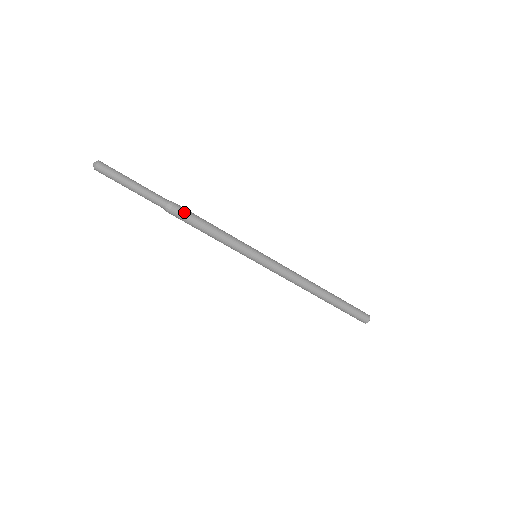
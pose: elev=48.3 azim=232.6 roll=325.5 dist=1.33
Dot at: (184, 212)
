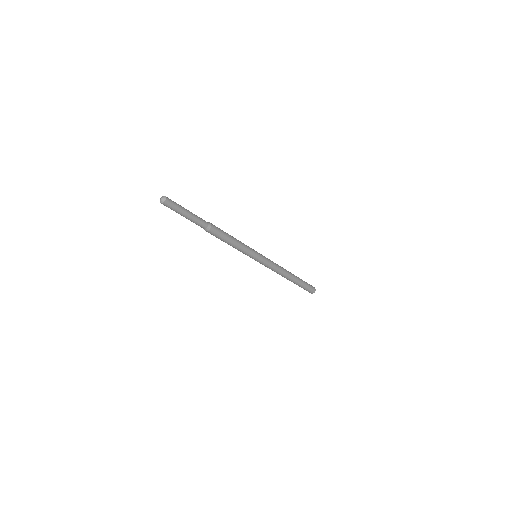
Dot at: (218, 230)
